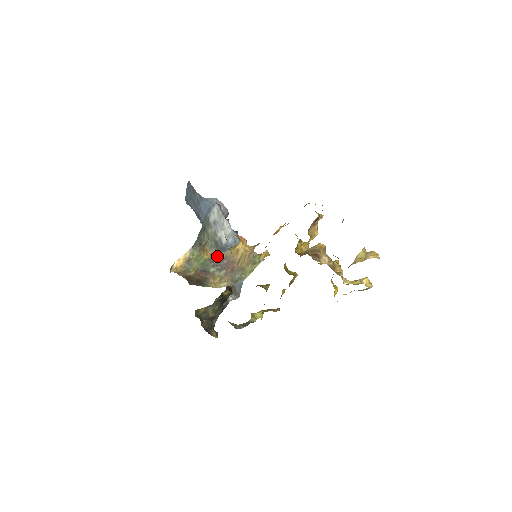
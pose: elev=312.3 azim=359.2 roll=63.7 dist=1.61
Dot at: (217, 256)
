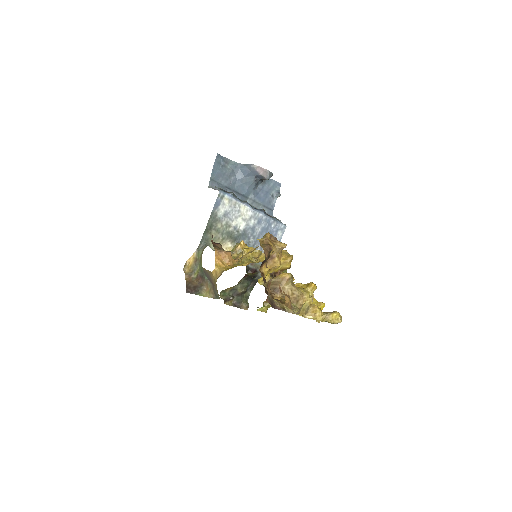
Dot at: (204, 270)
